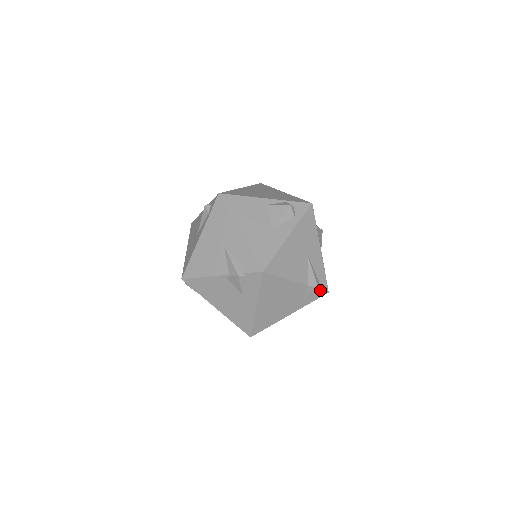
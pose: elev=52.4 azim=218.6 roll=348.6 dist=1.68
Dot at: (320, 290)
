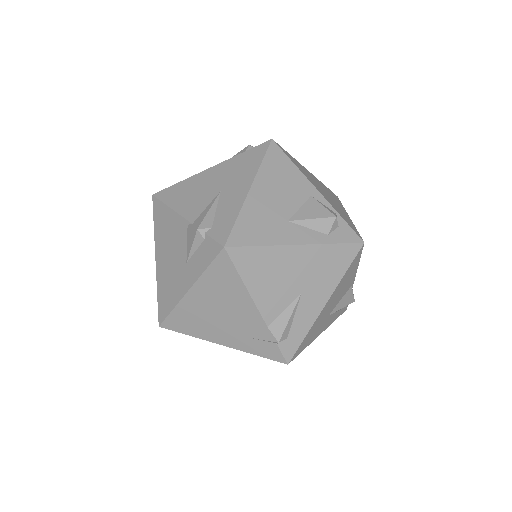
Dot at: (279, 350)
